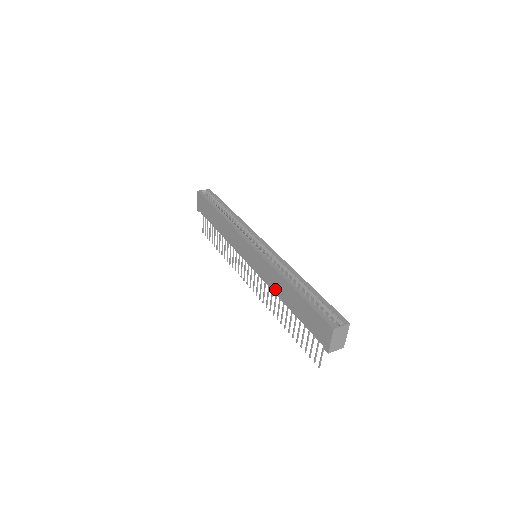
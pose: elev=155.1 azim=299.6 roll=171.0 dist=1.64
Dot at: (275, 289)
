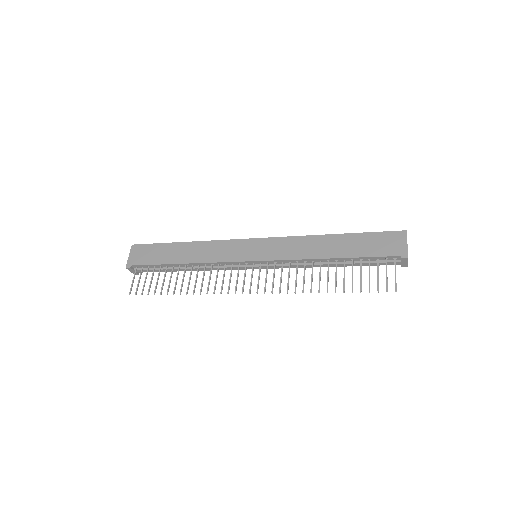
Dot at: (308, 254)
